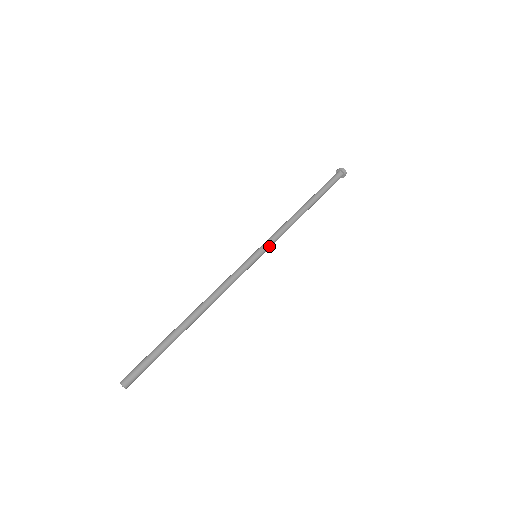
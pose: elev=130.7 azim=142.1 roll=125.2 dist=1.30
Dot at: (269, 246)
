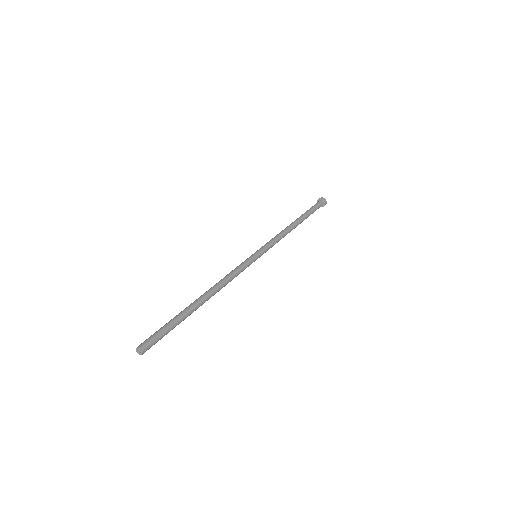
Dot at: (267, 250)
